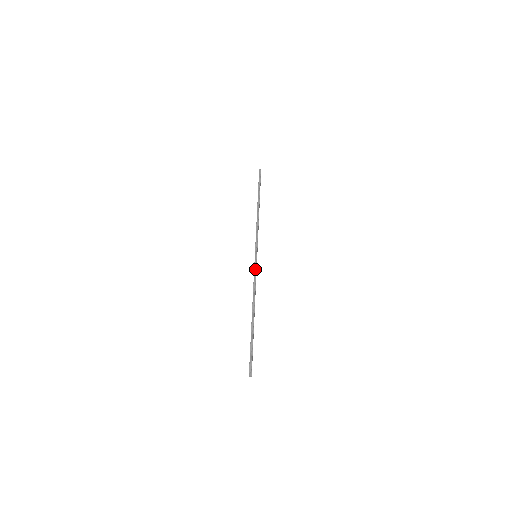
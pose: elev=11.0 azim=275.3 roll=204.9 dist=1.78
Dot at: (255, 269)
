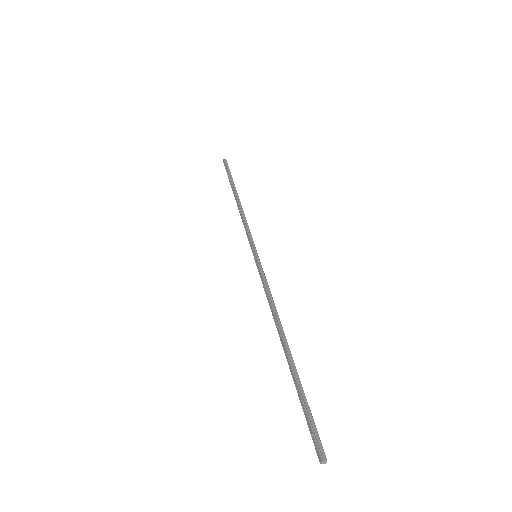
Dot at: (262, 273)
